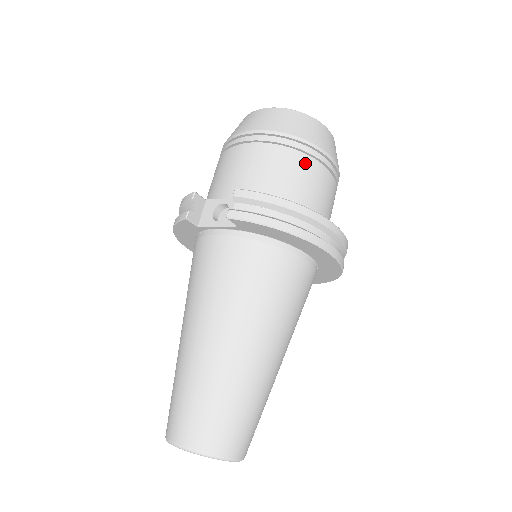
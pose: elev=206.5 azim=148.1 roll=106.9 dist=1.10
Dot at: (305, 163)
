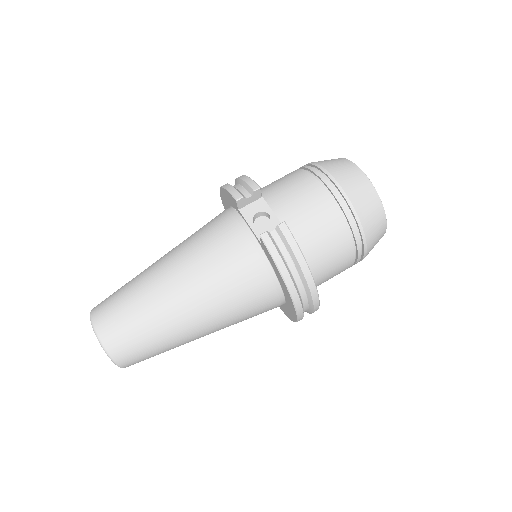
Dot at: (346, 243)
